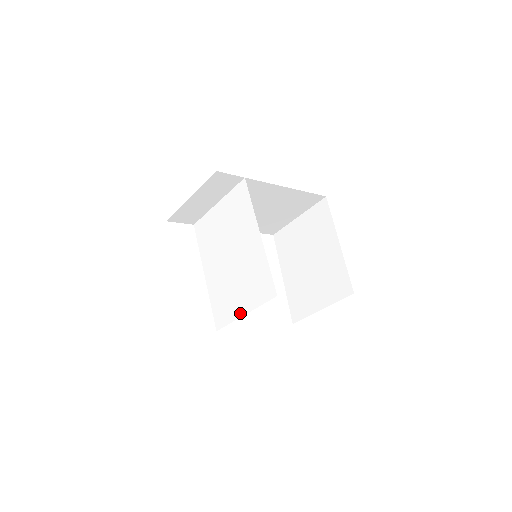
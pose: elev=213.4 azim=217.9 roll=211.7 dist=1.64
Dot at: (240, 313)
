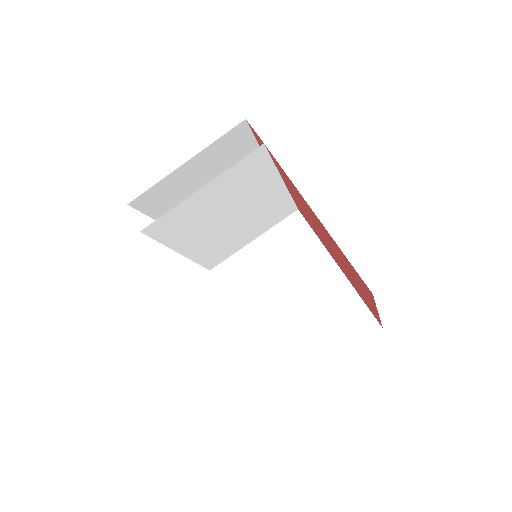
Dot at: (196, 195)
